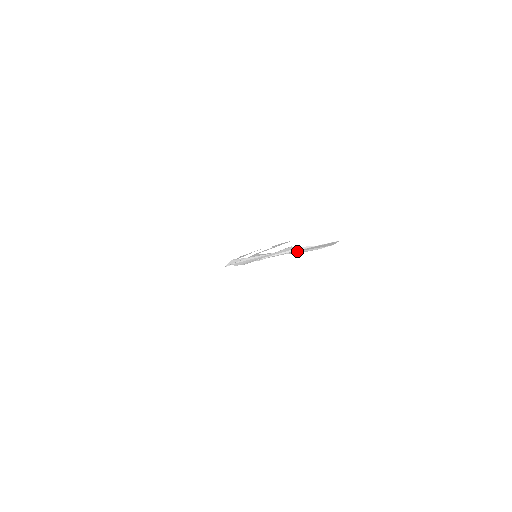
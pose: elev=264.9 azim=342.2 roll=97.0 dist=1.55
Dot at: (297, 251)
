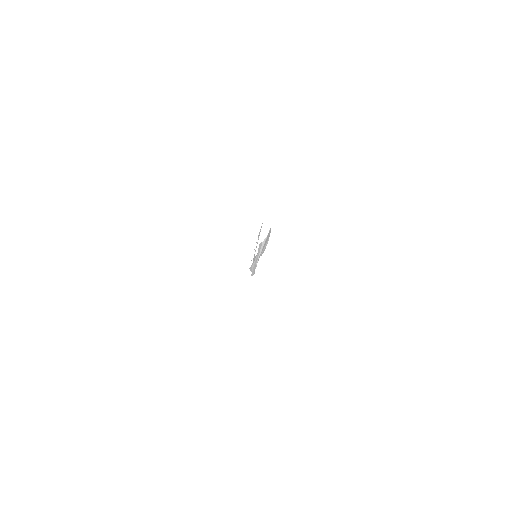
Dot at: (262, 250)
